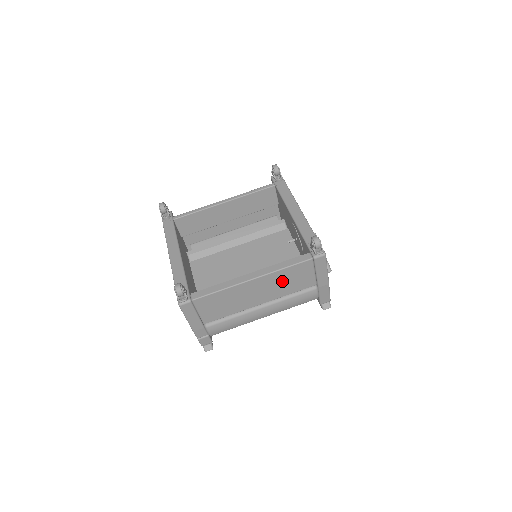
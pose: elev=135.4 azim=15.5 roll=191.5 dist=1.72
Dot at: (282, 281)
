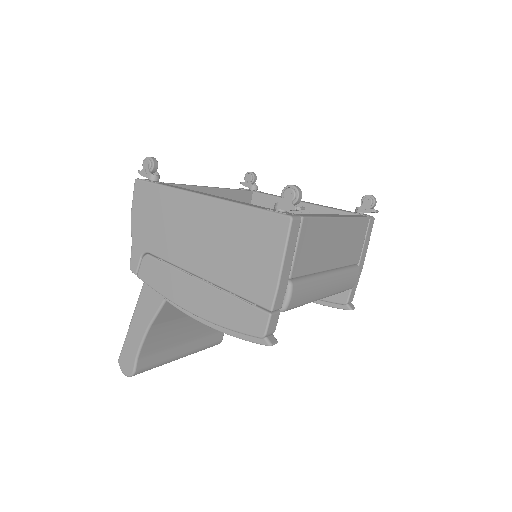
Dot at: (350, 238)
